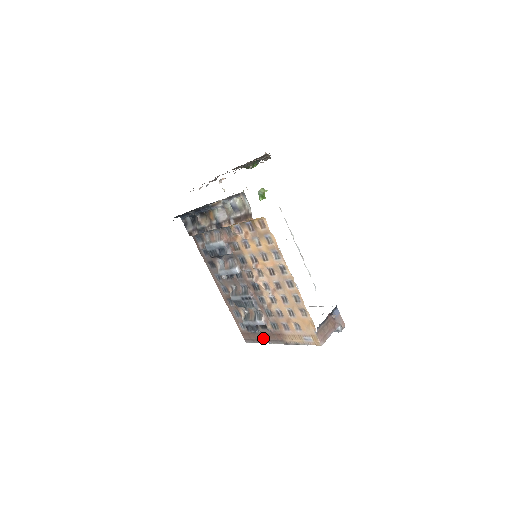
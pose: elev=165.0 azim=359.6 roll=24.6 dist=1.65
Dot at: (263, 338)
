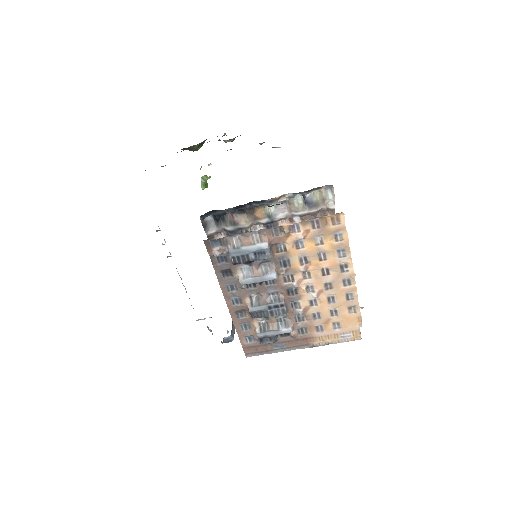
Dot at: (279, 347)
